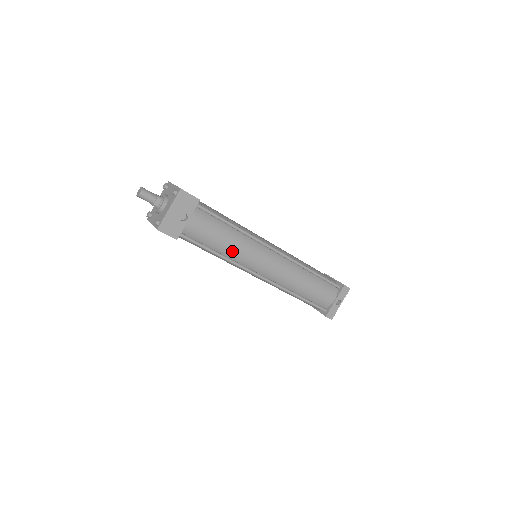
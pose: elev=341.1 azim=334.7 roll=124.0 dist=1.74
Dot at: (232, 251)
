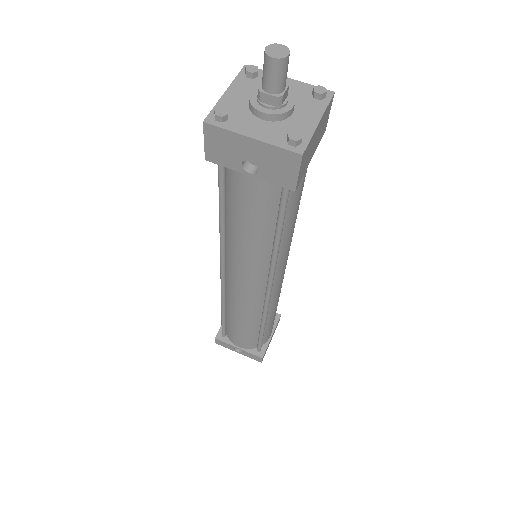
Dot at: (236, 240)
